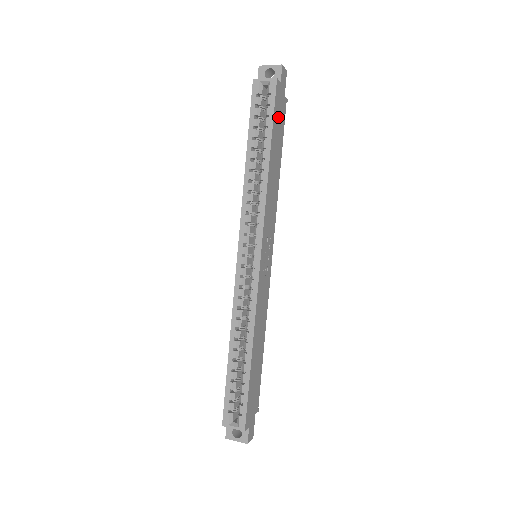
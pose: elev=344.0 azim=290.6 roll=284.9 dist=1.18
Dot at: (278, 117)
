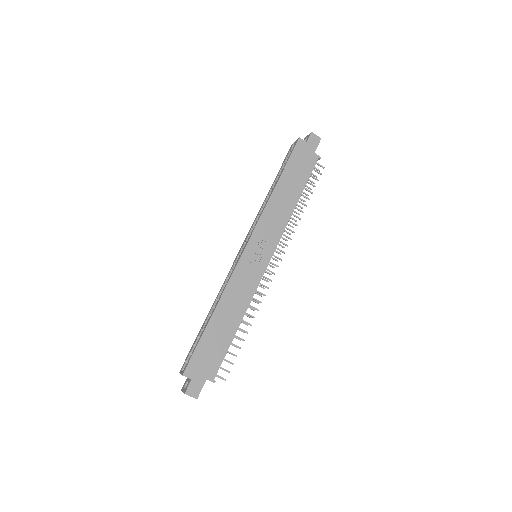
Dot at: (299, 163)
